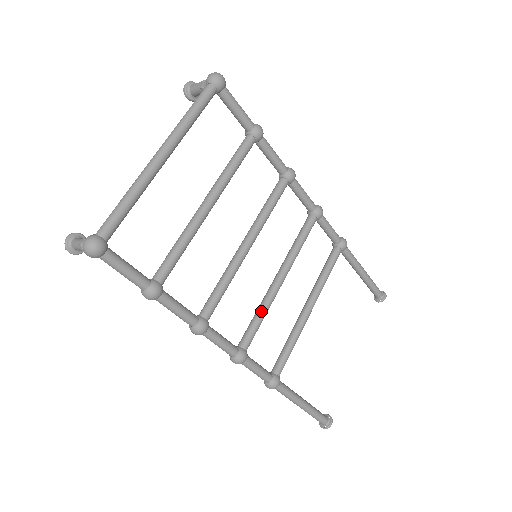
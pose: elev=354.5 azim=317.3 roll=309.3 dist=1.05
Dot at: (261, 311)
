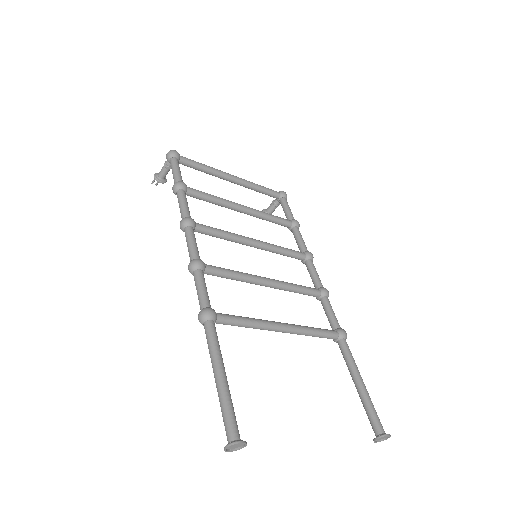
Dot at: (237, 271)
